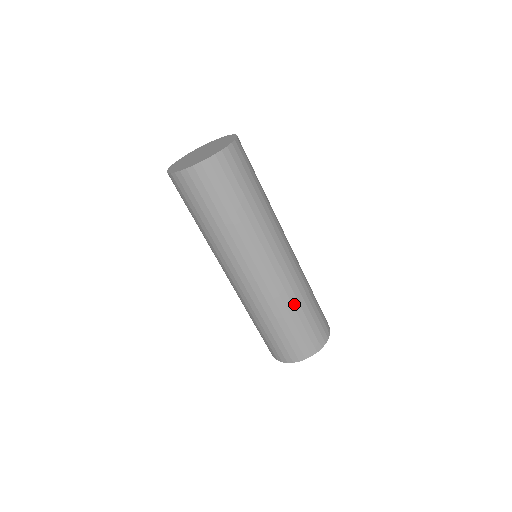
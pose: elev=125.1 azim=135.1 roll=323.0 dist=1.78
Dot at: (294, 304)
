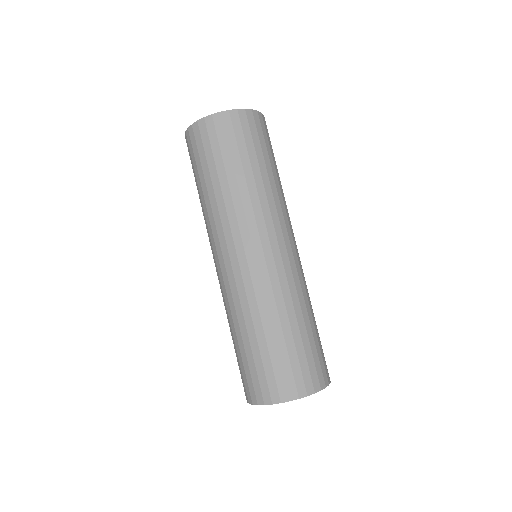
Dot at: (272, 316)
